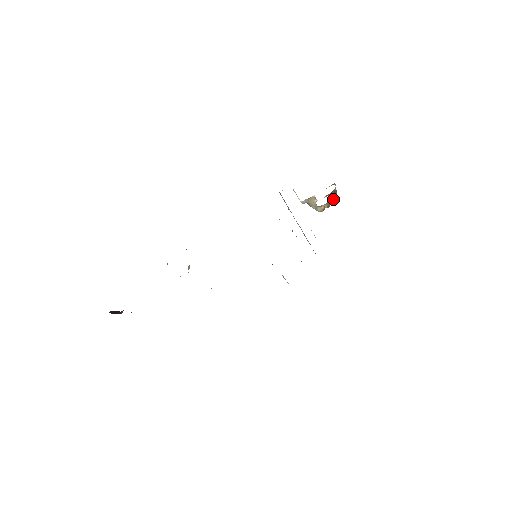
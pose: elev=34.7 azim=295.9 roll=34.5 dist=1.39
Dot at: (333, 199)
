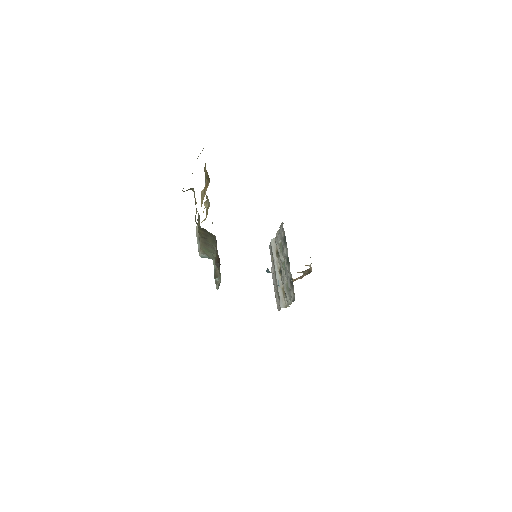
Dot at: (307, 274)
